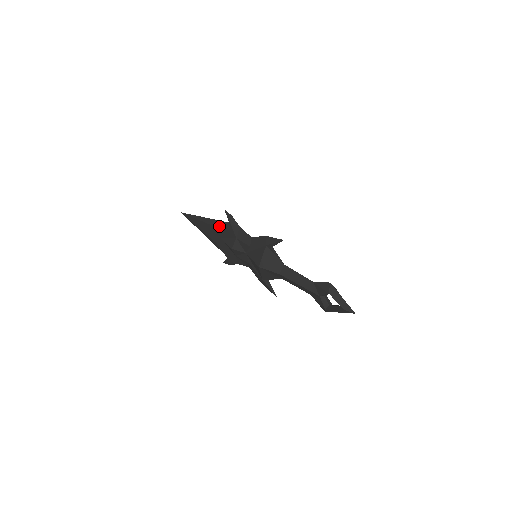
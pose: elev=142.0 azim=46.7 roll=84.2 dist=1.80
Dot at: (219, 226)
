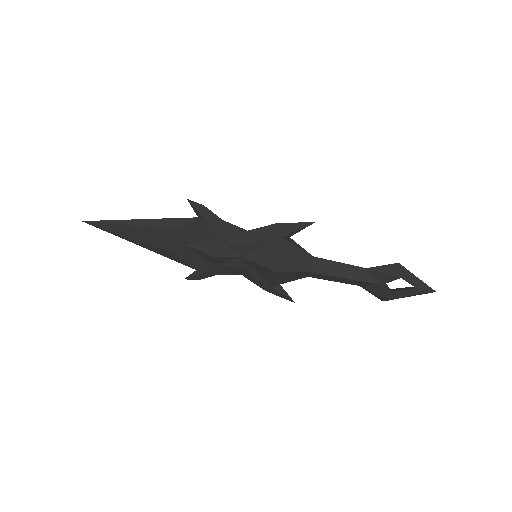
Dot at: (178, 227)
